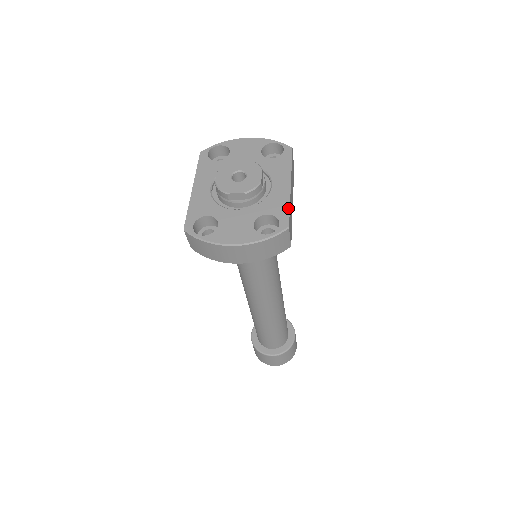
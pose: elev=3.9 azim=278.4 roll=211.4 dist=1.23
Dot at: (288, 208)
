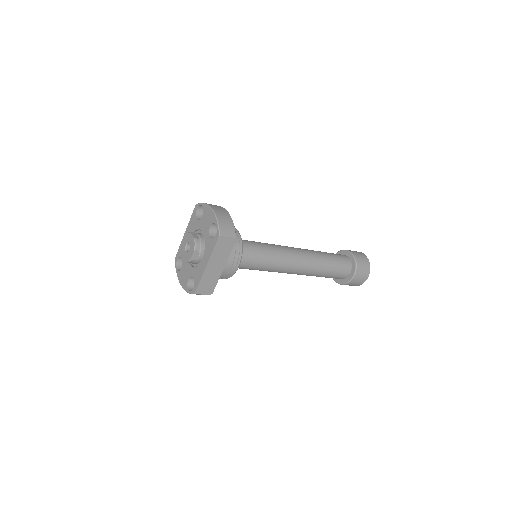
Dot at: (199, 282)
